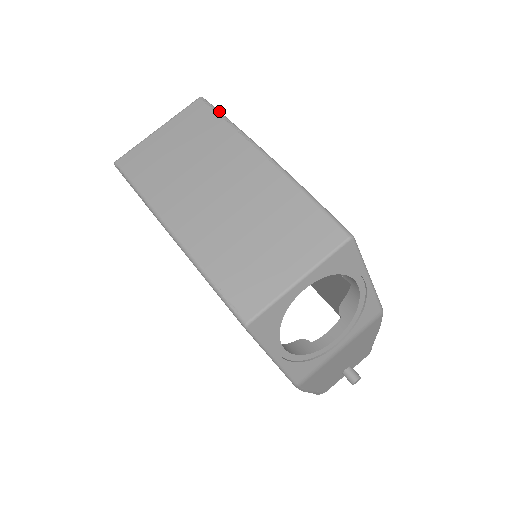
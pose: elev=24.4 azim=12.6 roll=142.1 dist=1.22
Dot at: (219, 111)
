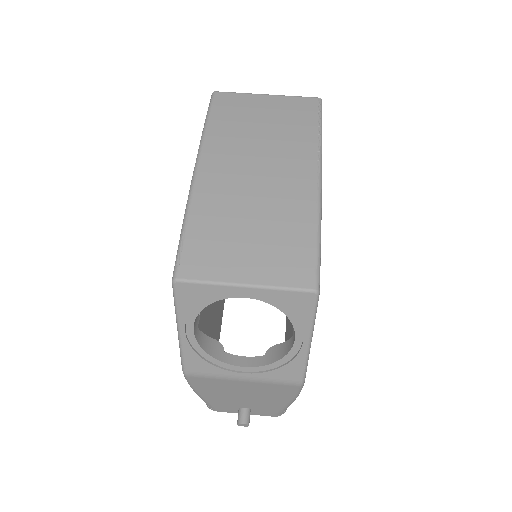
Dot at: occluded
